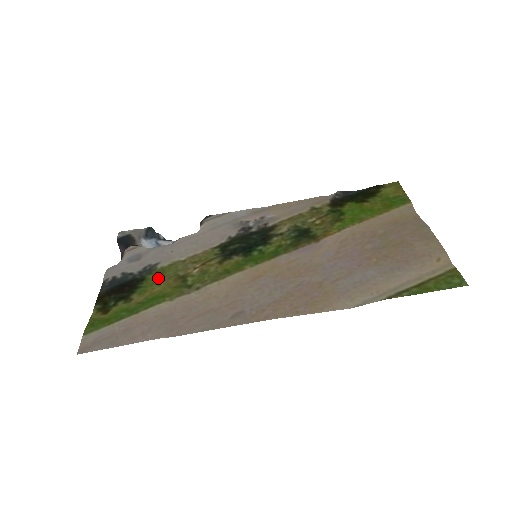
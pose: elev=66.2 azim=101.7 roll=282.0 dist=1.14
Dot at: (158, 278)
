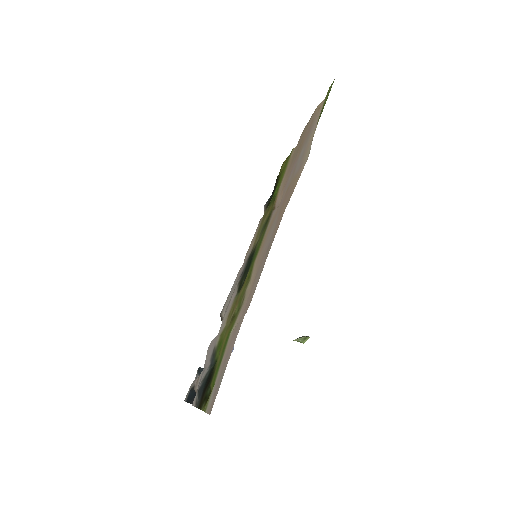
Dot at: (221, 345)
